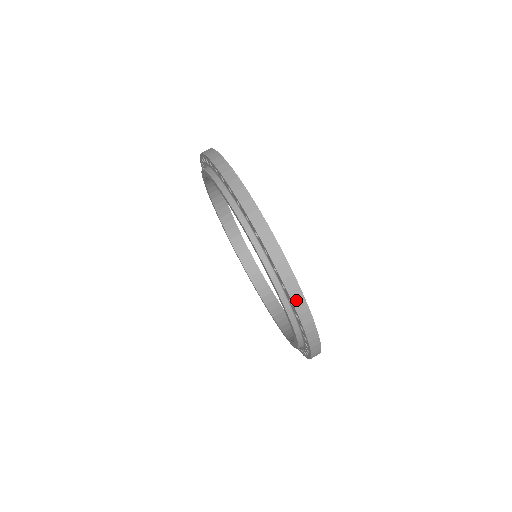
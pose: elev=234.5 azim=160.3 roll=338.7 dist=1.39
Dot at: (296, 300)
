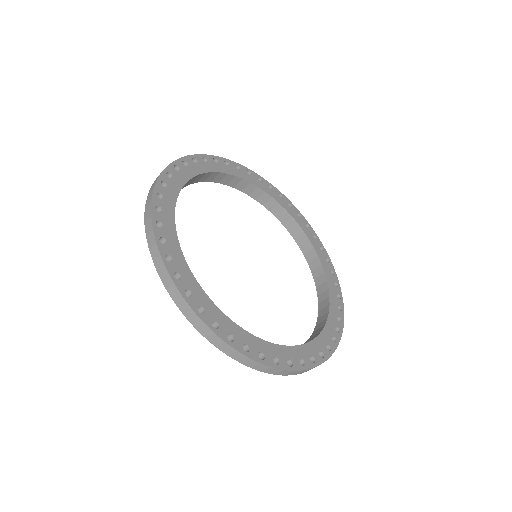
Dot at: (252, 365)
